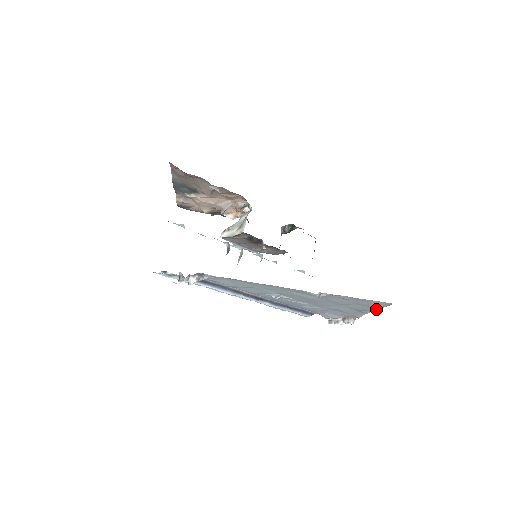
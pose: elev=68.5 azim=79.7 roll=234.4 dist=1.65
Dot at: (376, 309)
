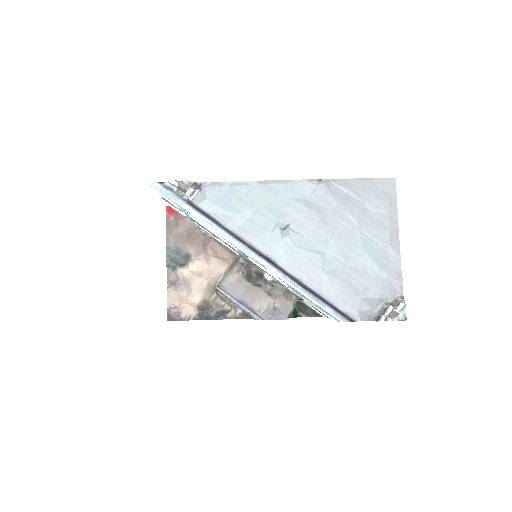
Dot at: (396, 222)
